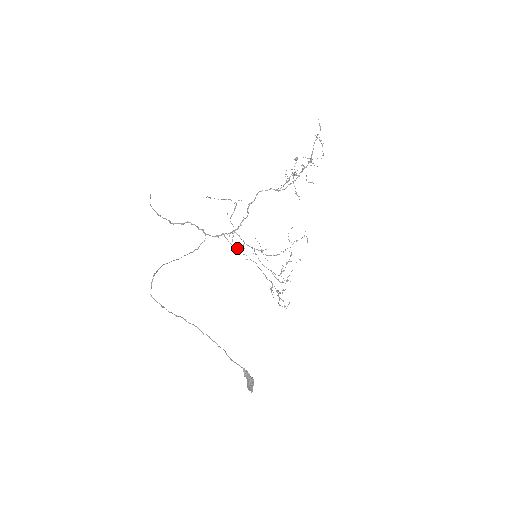
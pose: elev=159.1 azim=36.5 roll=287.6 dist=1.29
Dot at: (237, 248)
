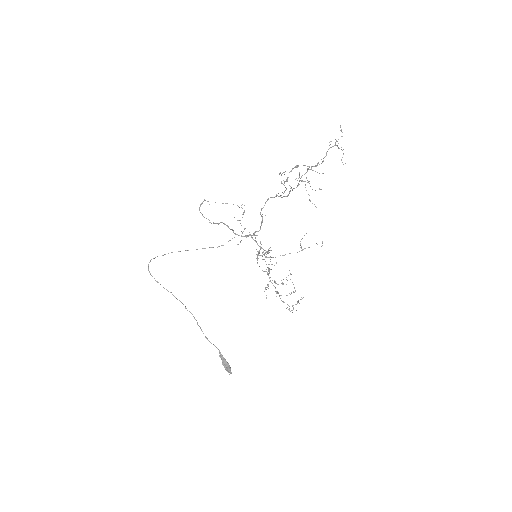
Dot at: occluded
